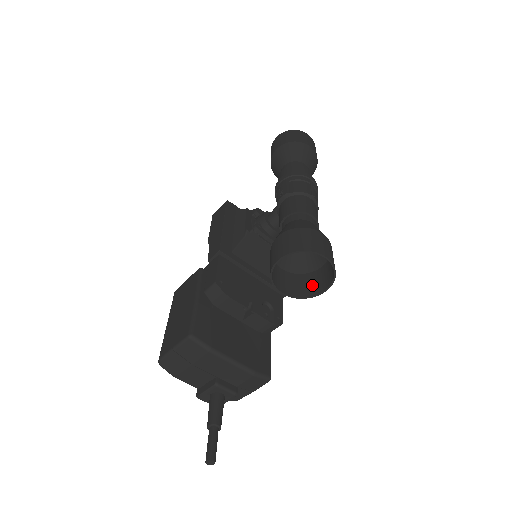
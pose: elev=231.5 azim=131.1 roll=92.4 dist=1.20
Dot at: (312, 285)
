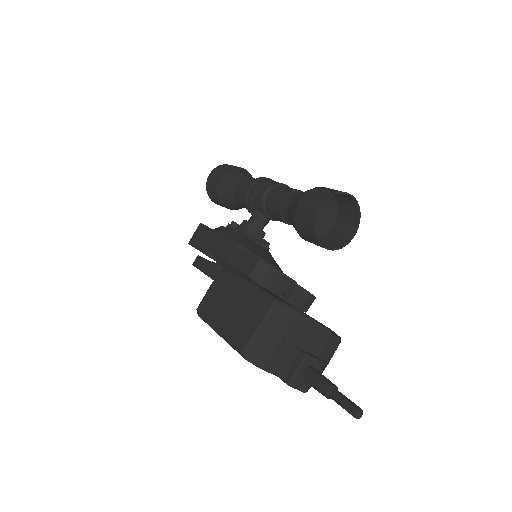
Dot at: (337, 240)
